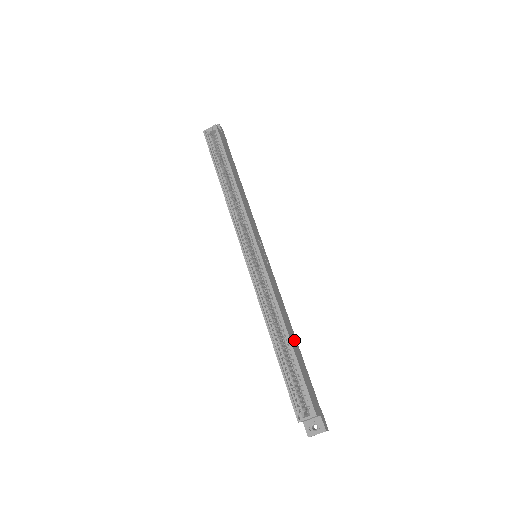
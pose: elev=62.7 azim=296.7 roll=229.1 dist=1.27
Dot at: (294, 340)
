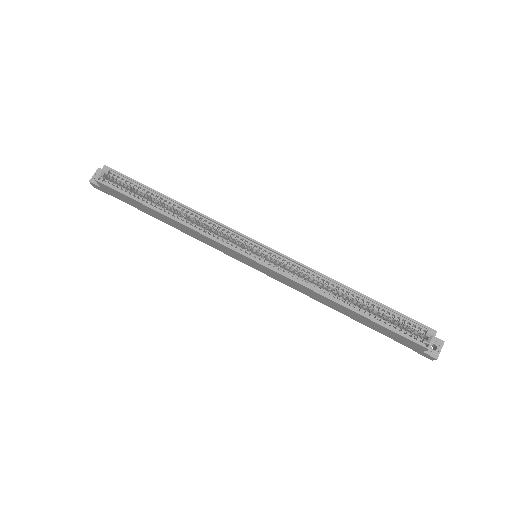
Dot at: occluded
